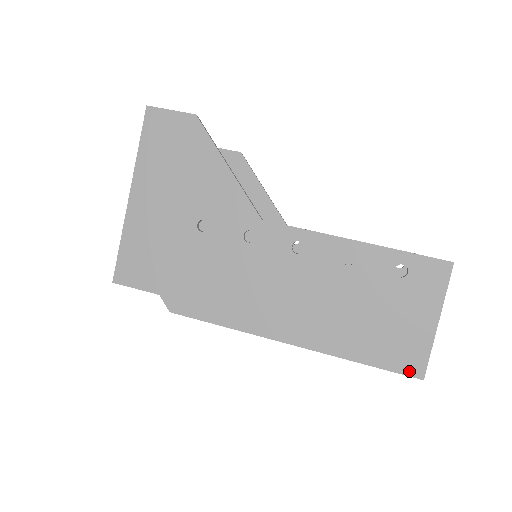
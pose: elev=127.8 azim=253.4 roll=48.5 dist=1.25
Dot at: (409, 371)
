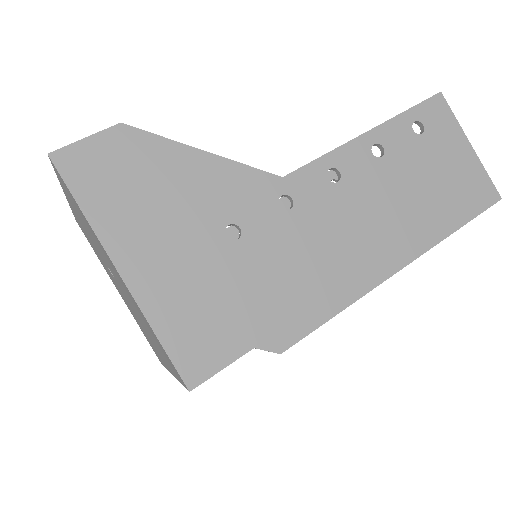
Dot at: (489, 201)
